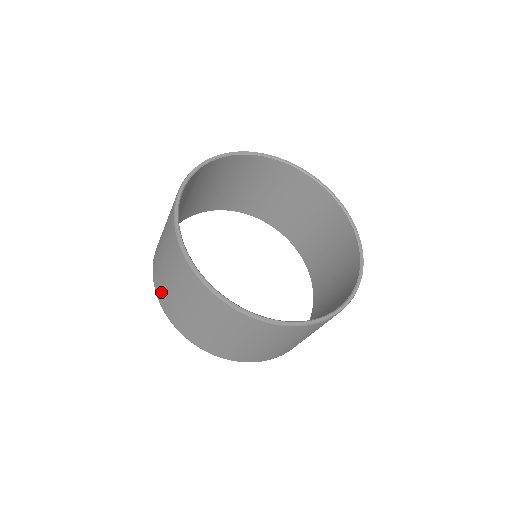
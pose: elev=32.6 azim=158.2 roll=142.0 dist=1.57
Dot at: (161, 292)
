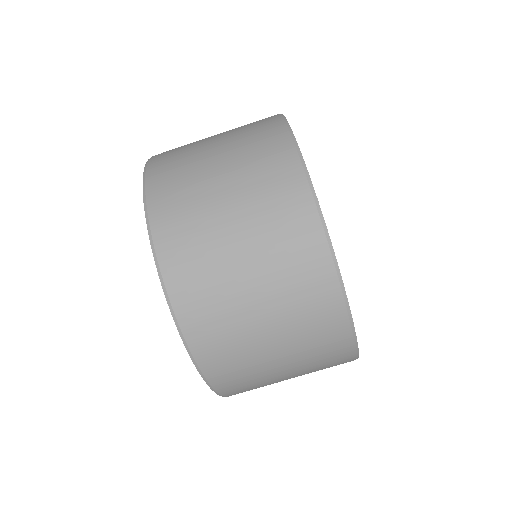
Dot at: (170, 152)
